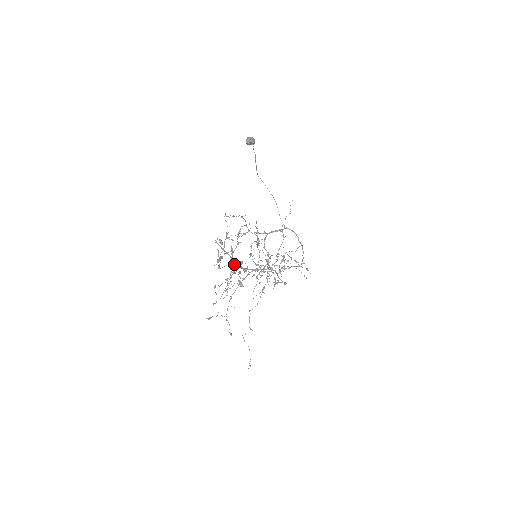
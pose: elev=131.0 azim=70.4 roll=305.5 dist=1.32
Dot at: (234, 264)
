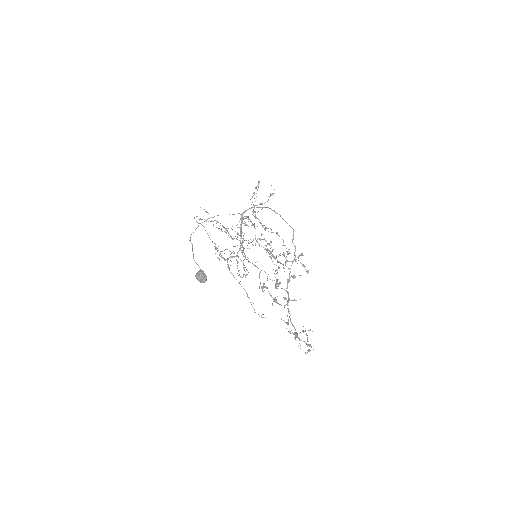
Dot at: (288, 309)
